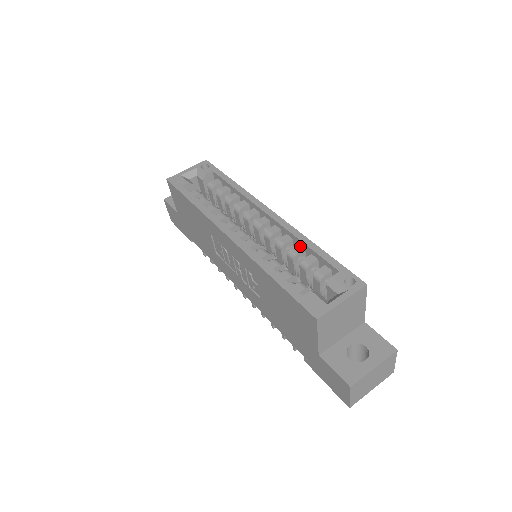
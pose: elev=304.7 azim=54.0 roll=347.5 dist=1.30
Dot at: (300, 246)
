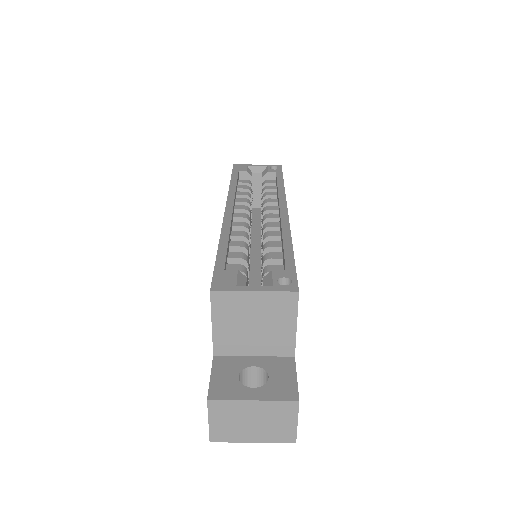
Dot at: (280, 243)
